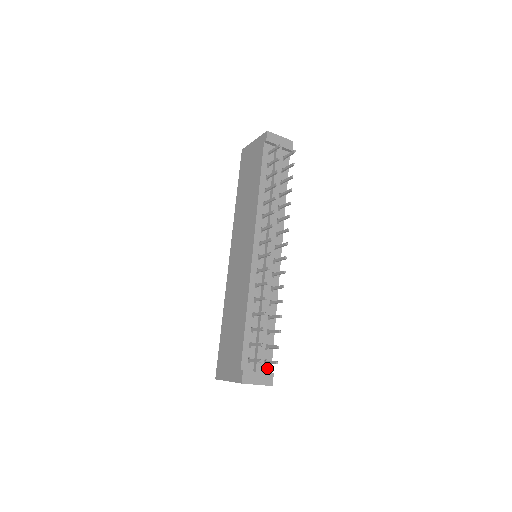
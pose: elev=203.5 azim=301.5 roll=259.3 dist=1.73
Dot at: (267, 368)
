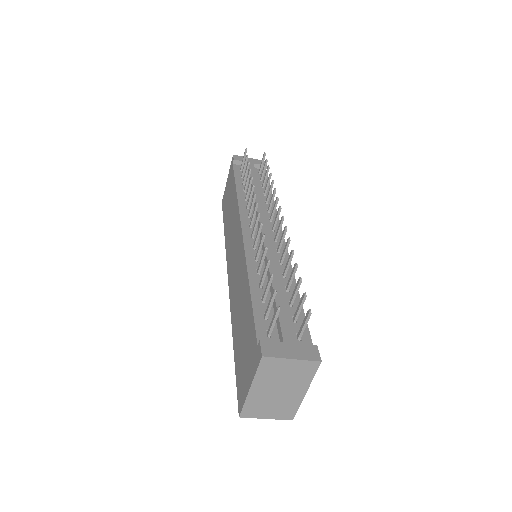
Dot at: occluded
